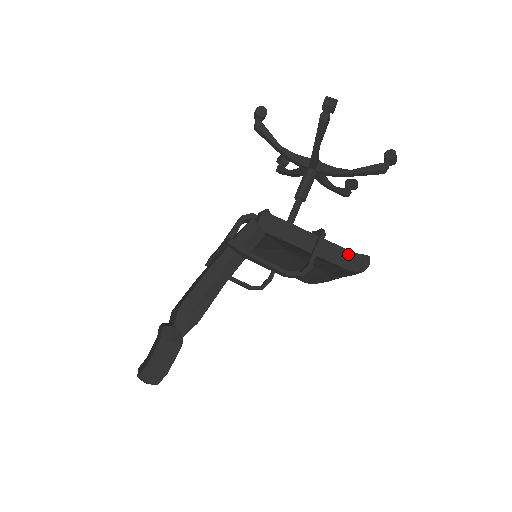
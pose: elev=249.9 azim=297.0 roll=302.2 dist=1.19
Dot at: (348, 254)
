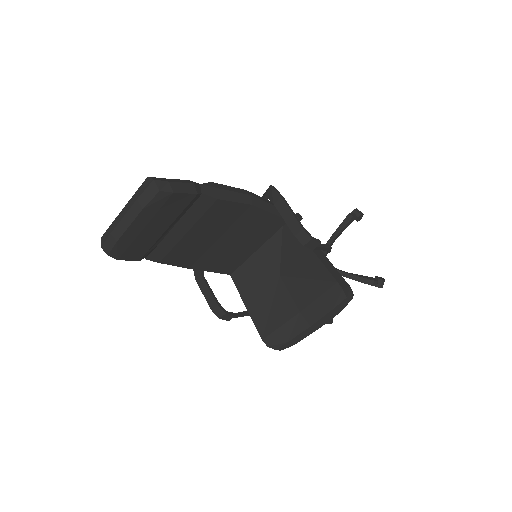
Dot at: (340, 276)
